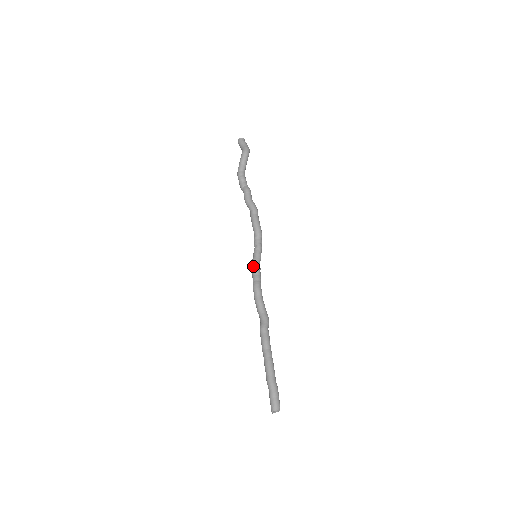
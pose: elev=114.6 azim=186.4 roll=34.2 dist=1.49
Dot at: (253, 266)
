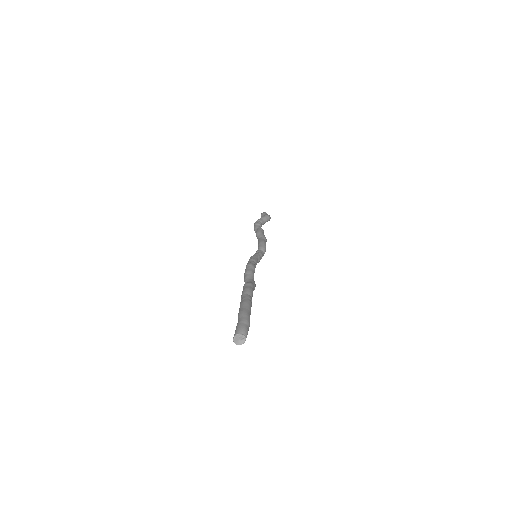
Dot at: (252, 257)
